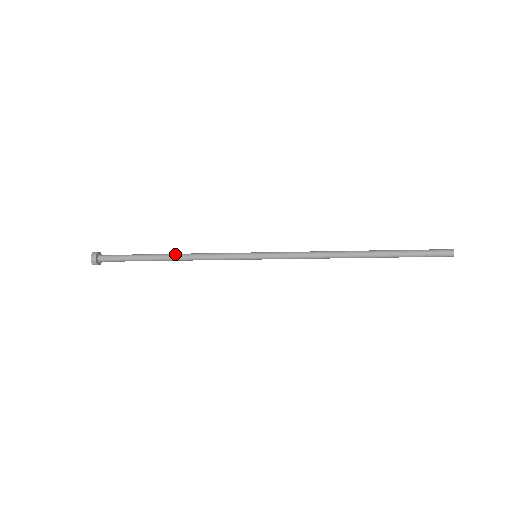
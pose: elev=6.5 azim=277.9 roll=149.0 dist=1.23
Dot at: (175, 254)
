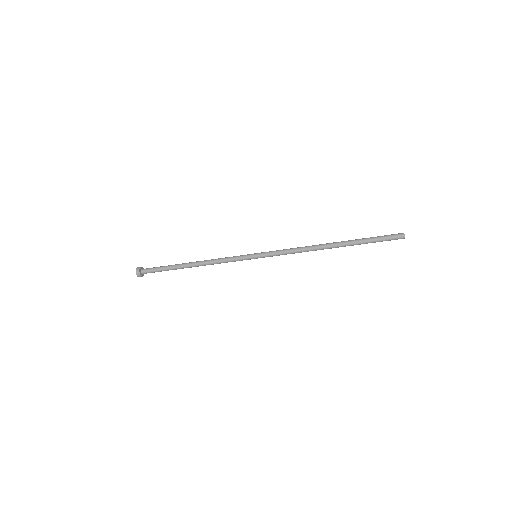
Dot at: (196, 261)
